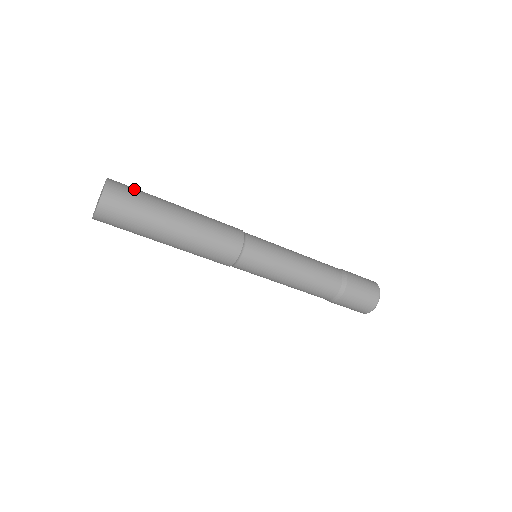
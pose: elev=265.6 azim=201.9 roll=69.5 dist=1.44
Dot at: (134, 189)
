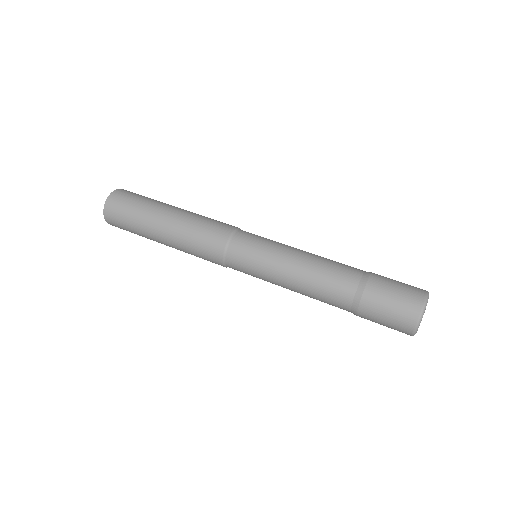
Dot at: (133, 198)
